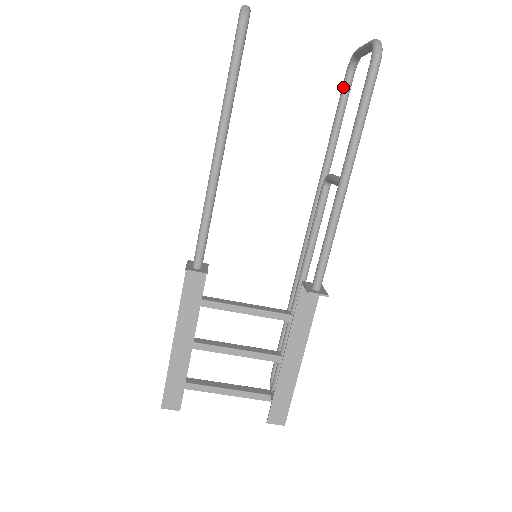
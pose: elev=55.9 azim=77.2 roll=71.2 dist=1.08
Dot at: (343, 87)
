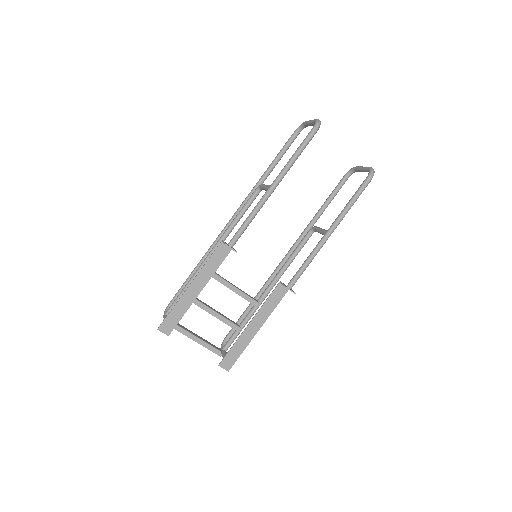
Dot at: (340, 182)
